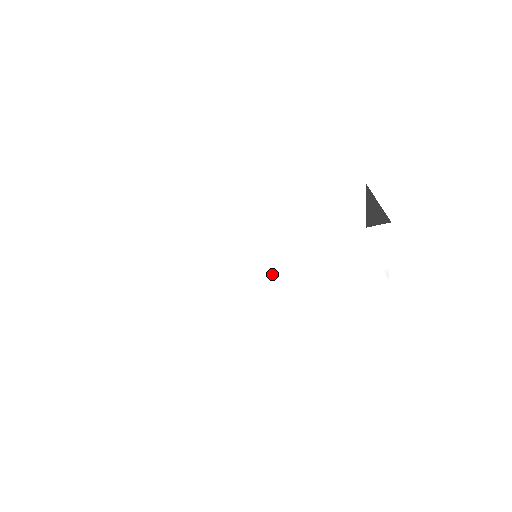
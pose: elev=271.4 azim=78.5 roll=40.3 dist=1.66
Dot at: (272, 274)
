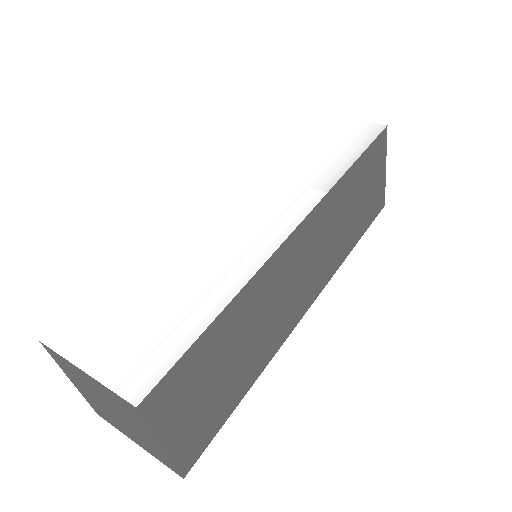
Dot at: (253, 202)
